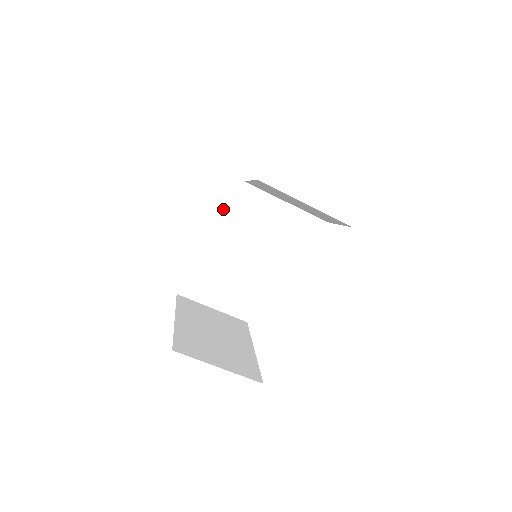
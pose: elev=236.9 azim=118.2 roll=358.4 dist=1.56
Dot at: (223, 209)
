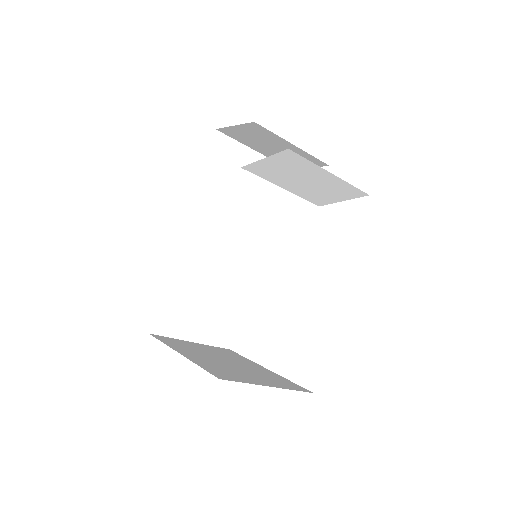
Dot at: (191, 218)
